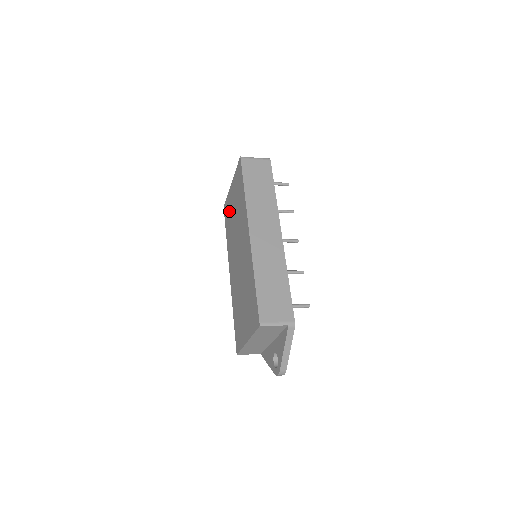
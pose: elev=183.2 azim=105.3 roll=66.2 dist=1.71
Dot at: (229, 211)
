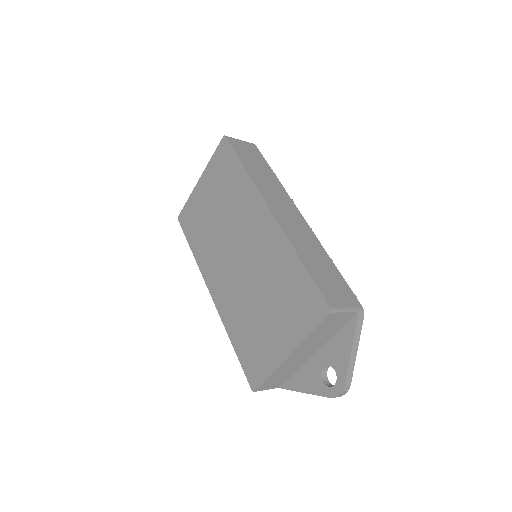
Dot at: (197, 214)
